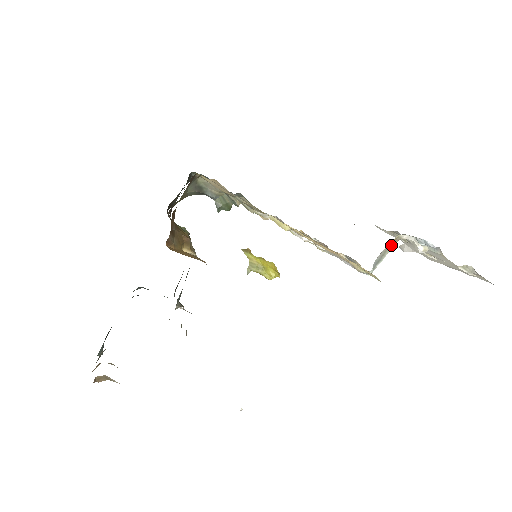
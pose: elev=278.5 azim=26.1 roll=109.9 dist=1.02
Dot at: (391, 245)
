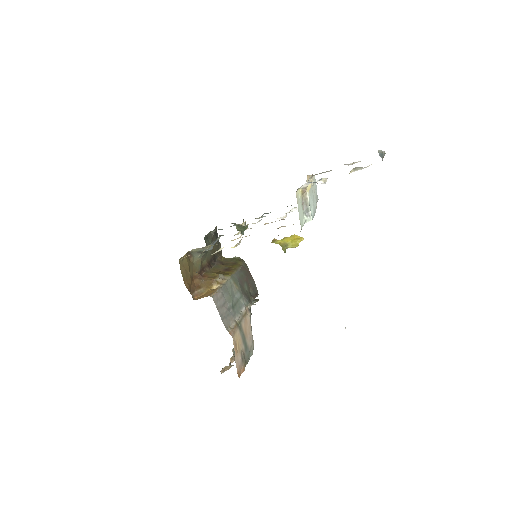
Dot at: (306, 195)
